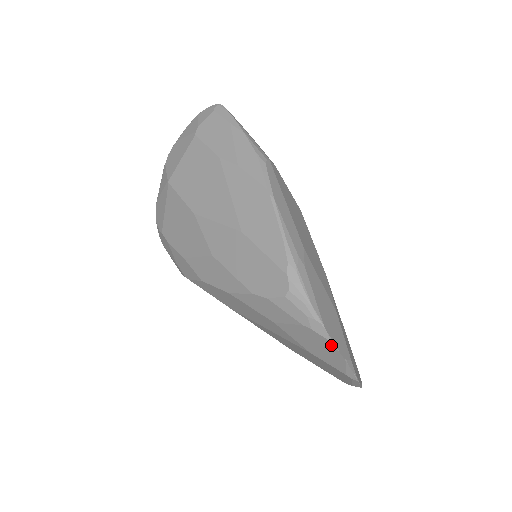
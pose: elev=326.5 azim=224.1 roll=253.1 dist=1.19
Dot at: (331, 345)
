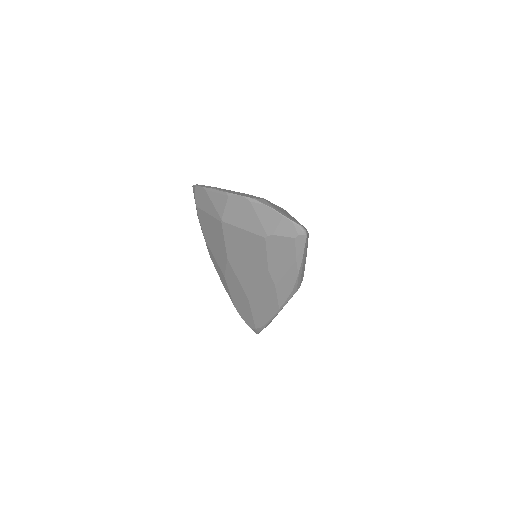
Dot at: occluded
